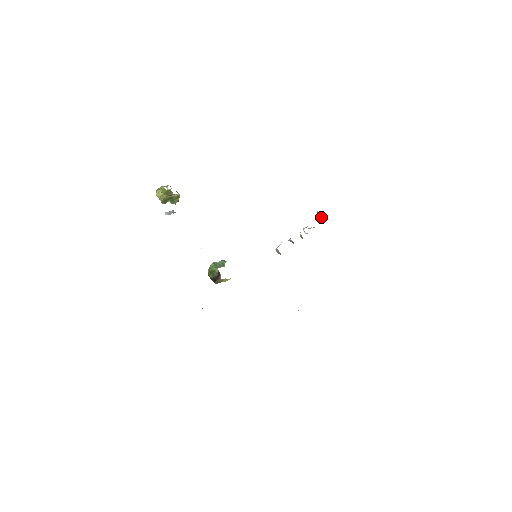
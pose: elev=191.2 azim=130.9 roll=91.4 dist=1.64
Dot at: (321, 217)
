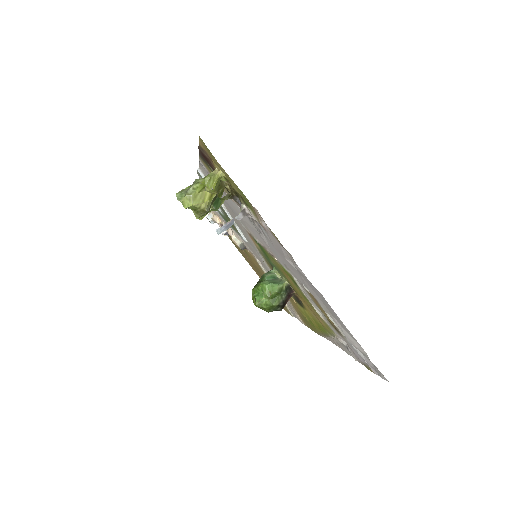
Dot at: occluded
